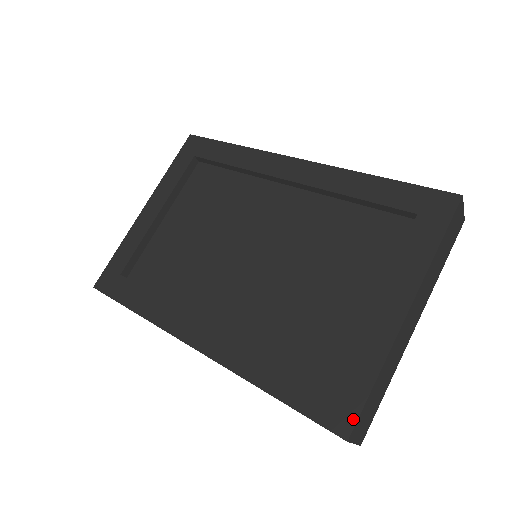
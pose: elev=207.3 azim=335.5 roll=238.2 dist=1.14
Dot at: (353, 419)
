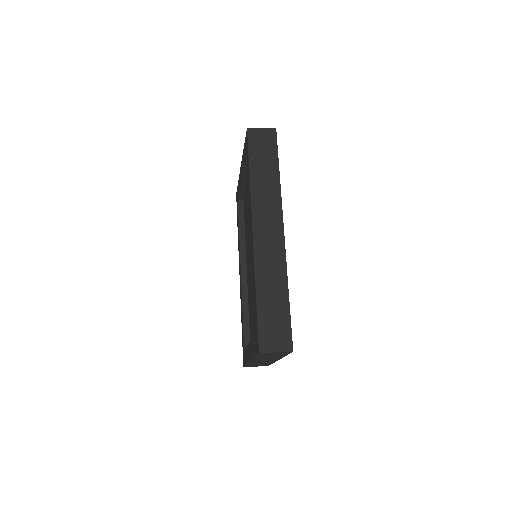
Dot at: (244, 364)
